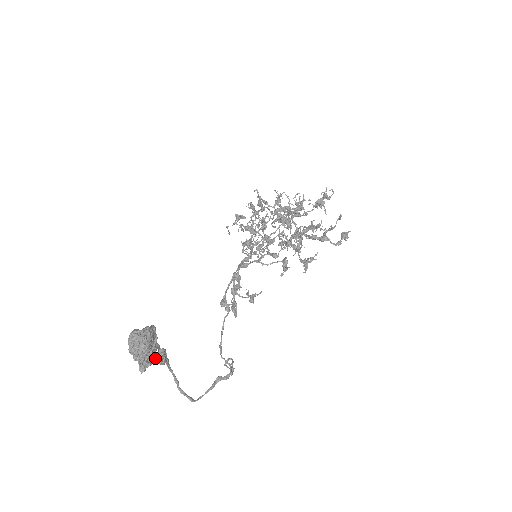
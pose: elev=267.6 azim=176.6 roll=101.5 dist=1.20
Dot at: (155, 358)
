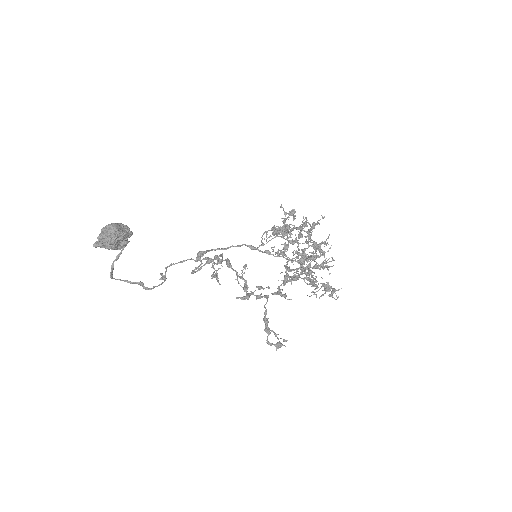
Dot at: (111, 247)
